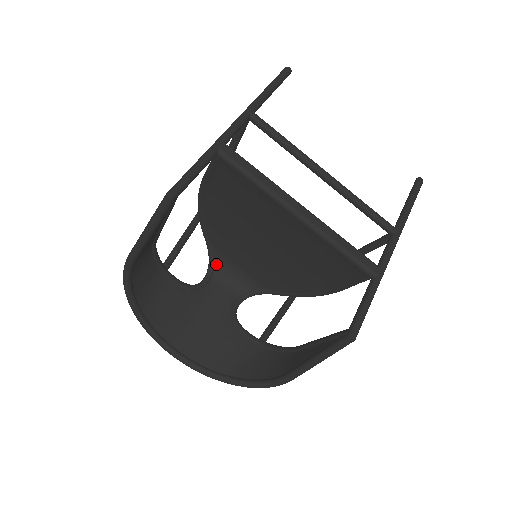
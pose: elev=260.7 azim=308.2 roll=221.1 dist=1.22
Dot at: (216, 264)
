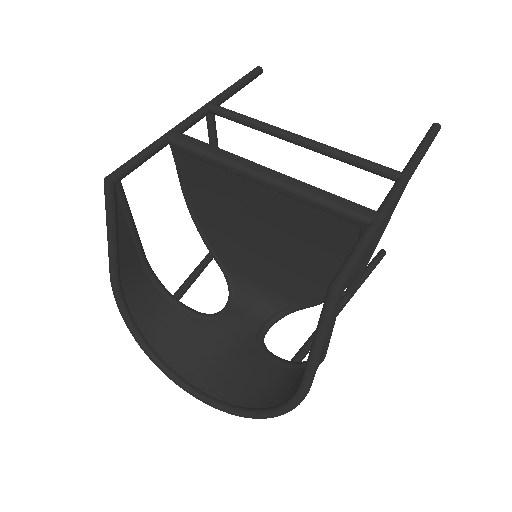
Dot at: (236, 289)
